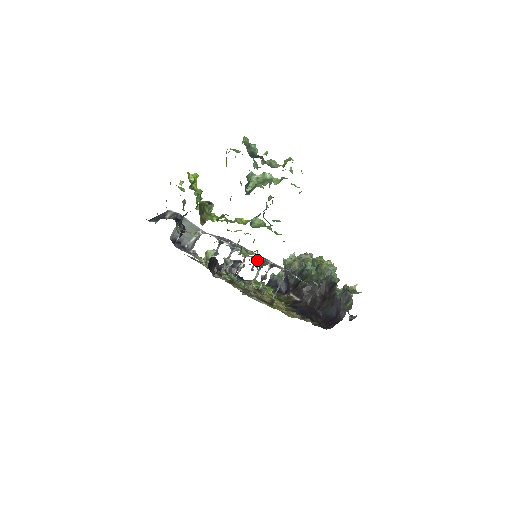
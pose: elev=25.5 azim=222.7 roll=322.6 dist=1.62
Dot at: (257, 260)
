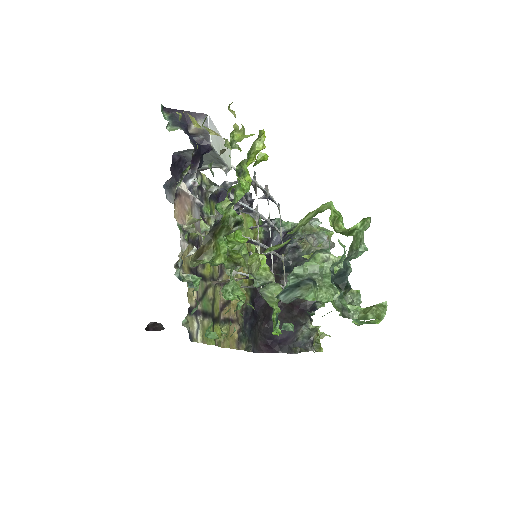
Dot at: (247, 276)
